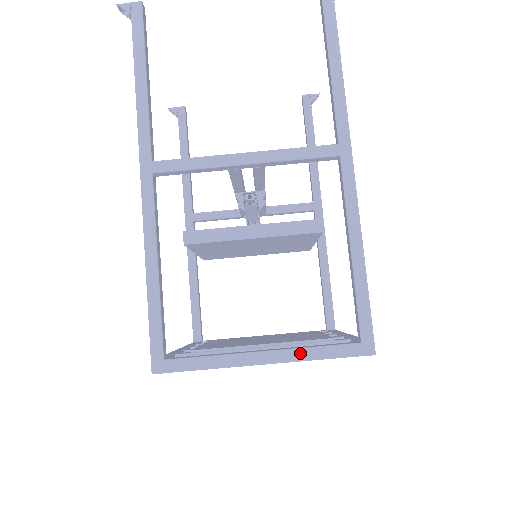
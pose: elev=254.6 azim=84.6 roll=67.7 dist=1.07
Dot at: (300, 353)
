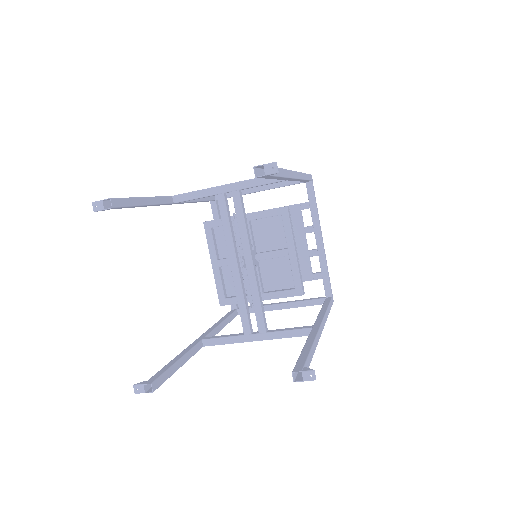
Dot at: occluded
